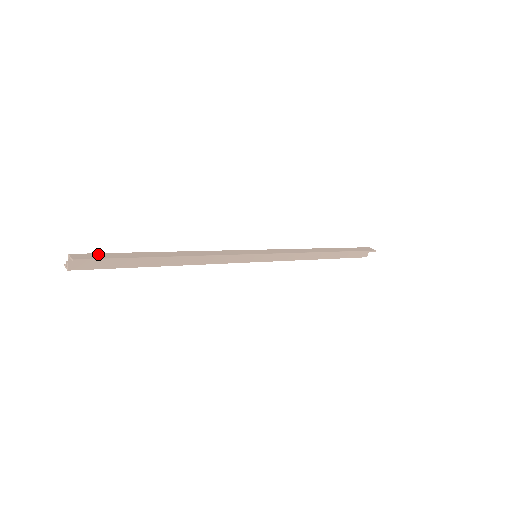
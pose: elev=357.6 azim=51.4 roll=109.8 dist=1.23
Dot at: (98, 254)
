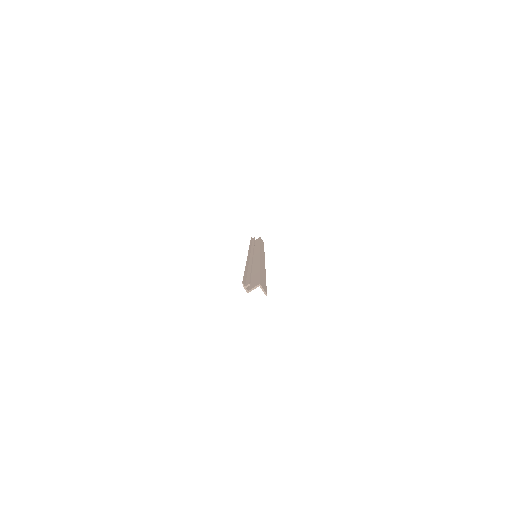
Dot at: (261, 281)
